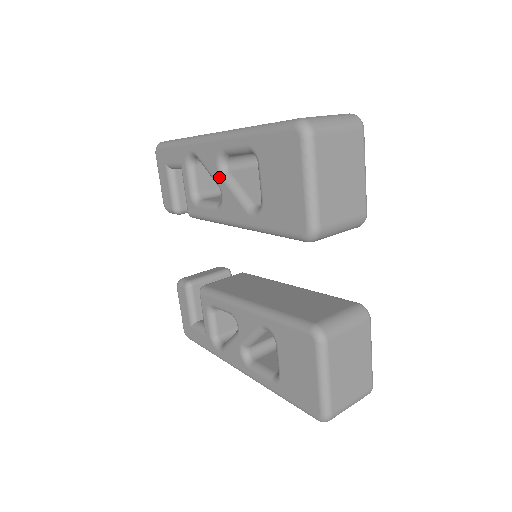
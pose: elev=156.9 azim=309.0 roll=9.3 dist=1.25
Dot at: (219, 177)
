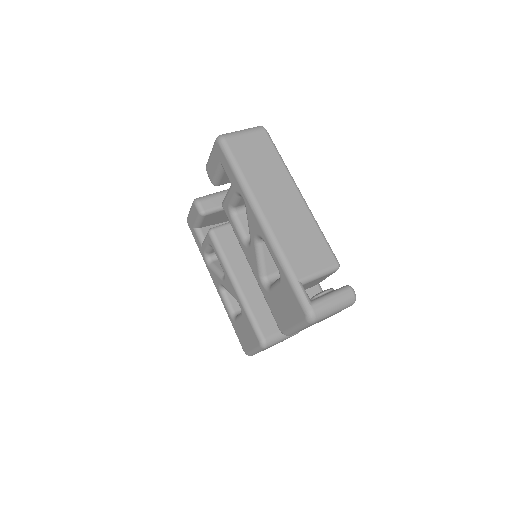
Dot at: (253, 240)
